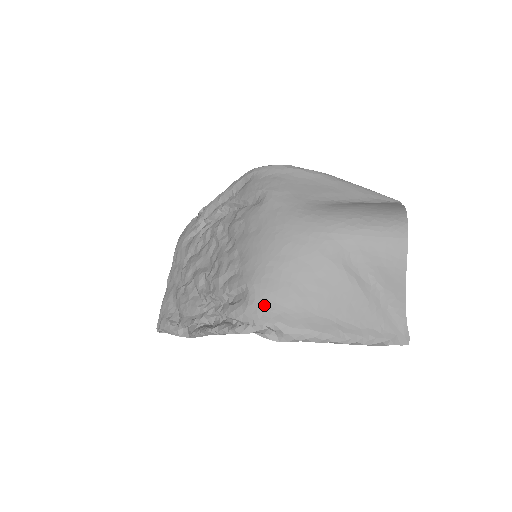
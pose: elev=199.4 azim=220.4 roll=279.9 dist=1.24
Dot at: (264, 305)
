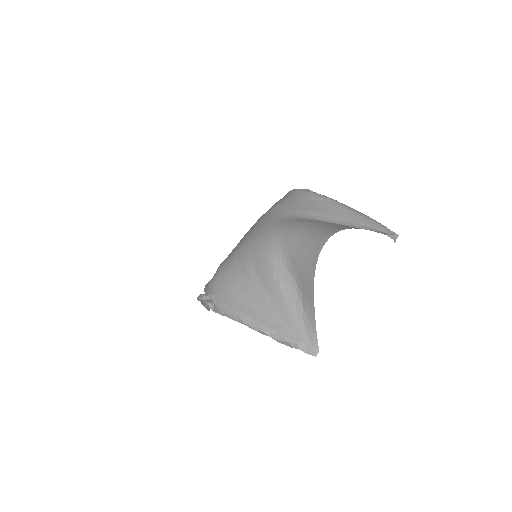
Dot at: (215, 281)
